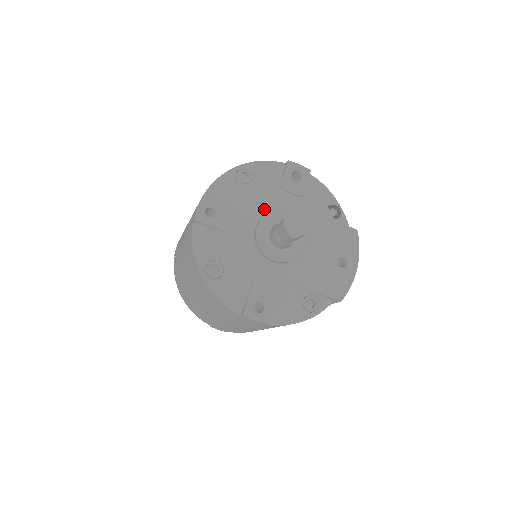
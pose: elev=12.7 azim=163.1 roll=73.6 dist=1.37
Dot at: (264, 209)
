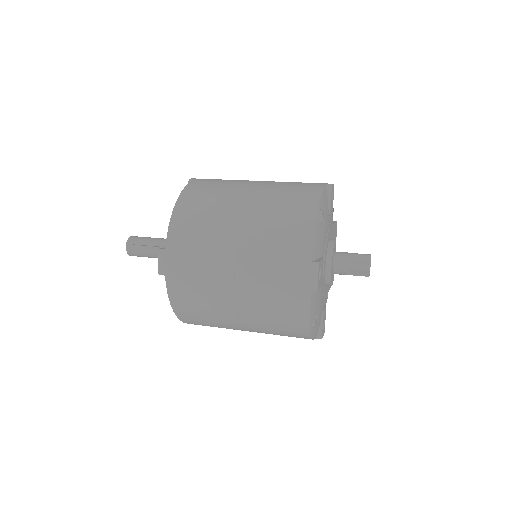
Dot at: (327, 244)
